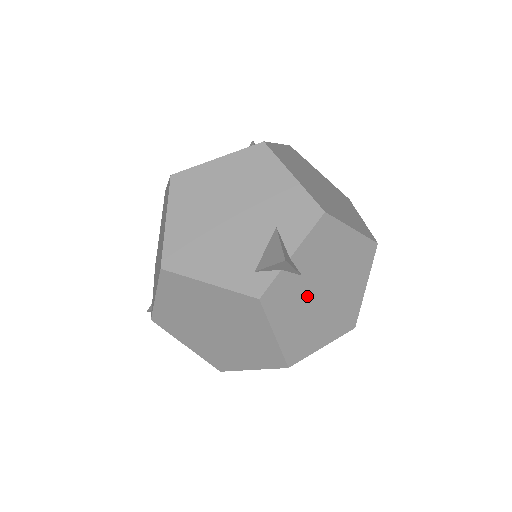
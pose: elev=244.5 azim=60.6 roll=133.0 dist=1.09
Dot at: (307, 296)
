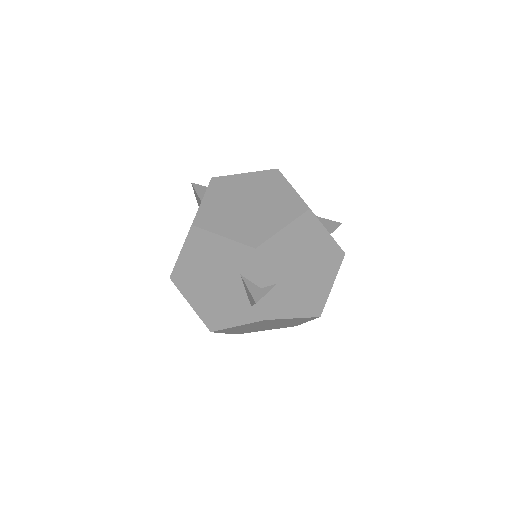
Dot at: (292, 285)
